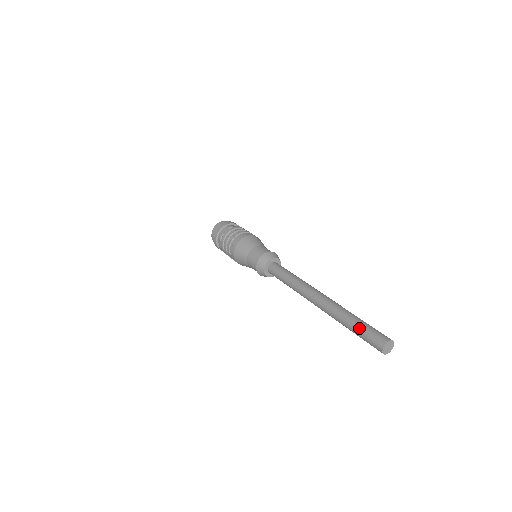
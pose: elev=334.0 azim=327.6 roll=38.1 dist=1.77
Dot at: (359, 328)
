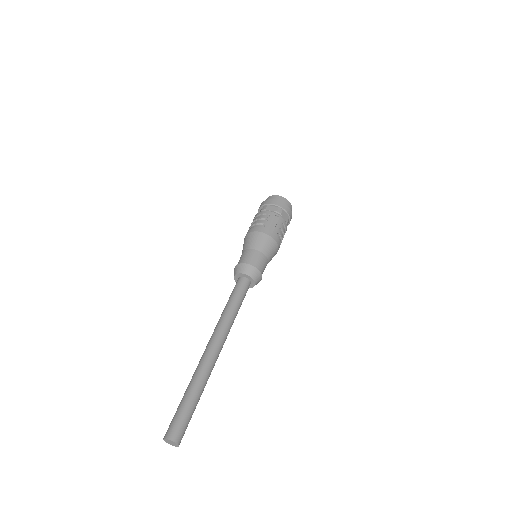
Dot at: occluded
